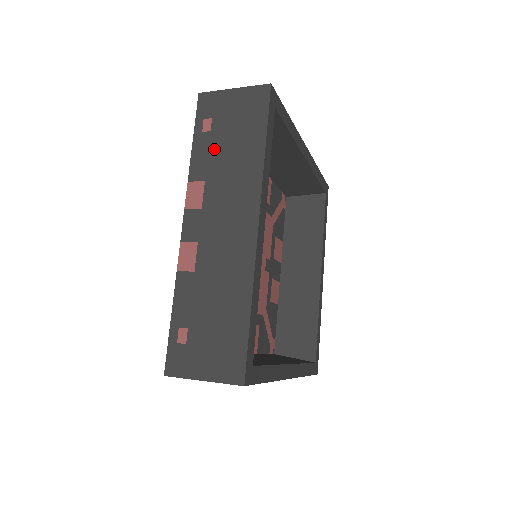
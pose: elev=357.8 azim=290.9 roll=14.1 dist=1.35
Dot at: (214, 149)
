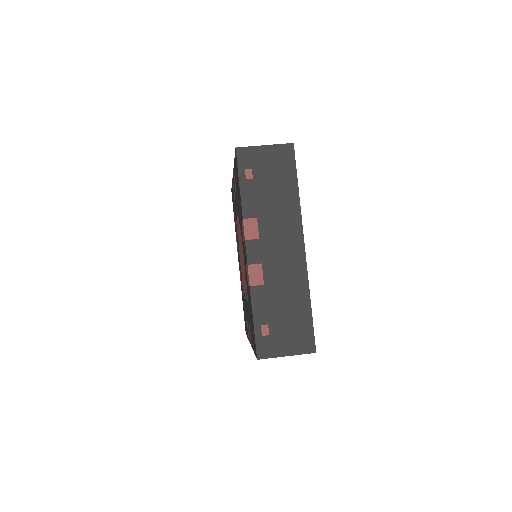
Dot at: (259, 193)
